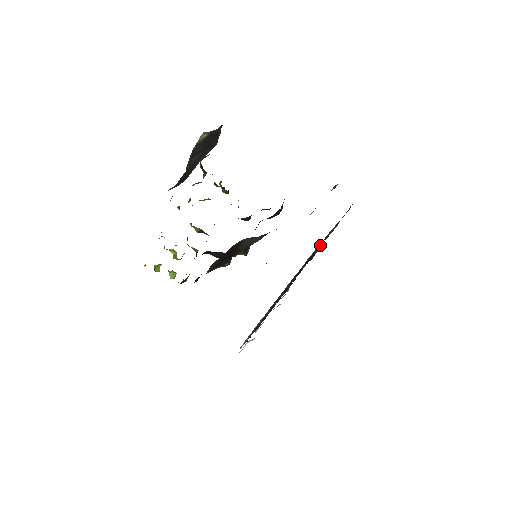
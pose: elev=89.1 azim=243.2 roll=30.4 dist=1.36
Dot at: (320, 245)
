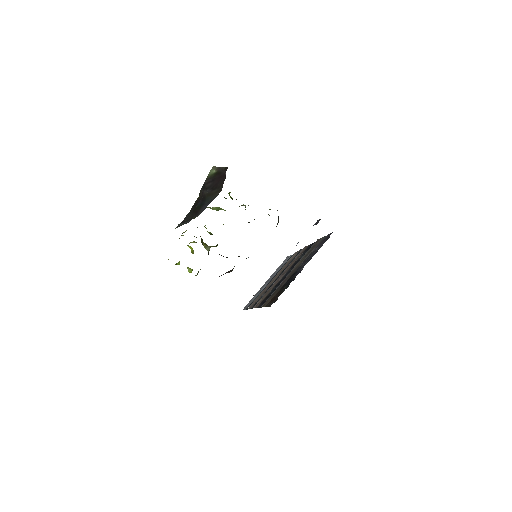
Dot at: (300, 271)
